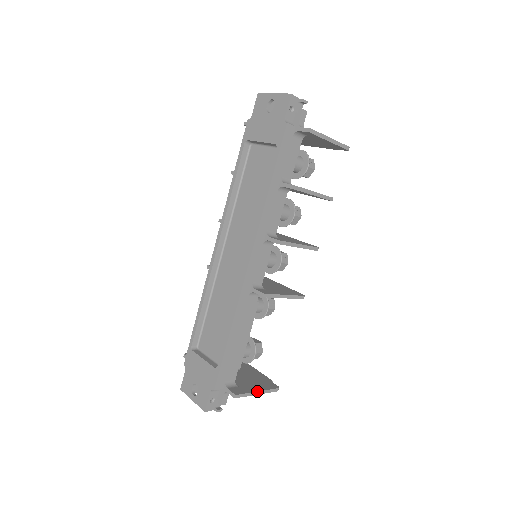
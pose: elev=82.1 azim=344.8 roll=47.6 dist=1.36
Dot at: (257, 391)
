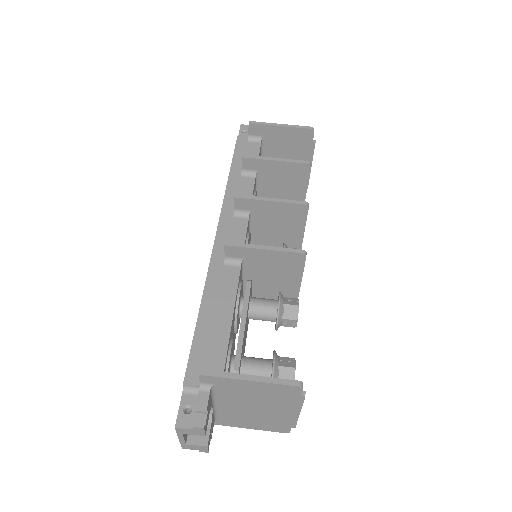
Dot at: occluded
